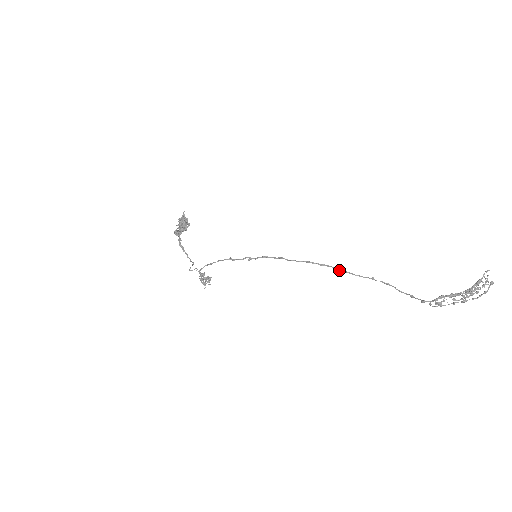
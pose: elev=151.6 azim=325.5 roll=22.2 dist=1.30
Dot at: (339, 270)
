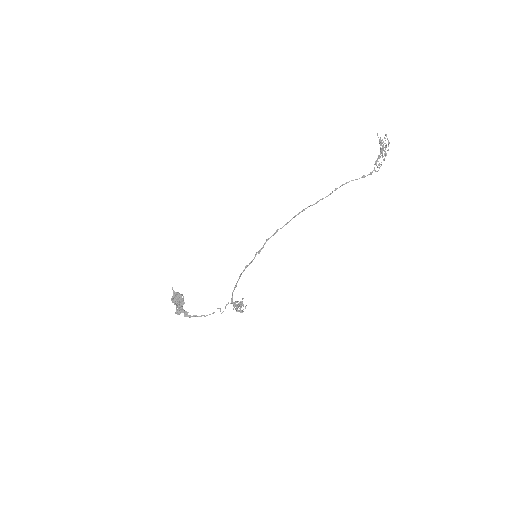
Dot at: (315, 203)
